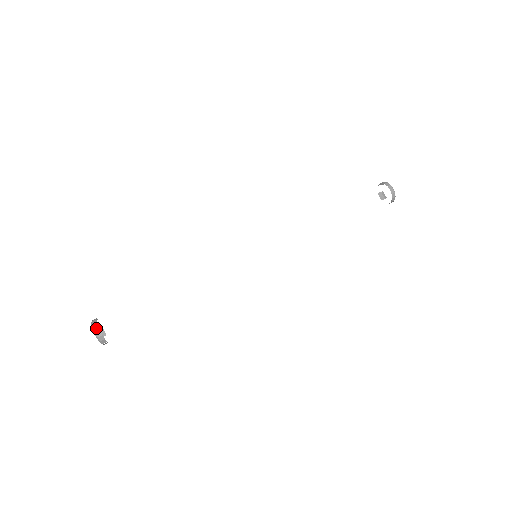
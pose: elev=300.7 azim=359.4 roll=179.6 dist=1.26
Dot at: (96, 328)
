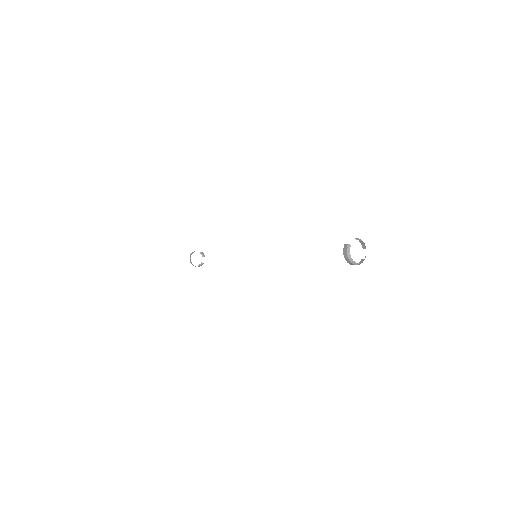
Dot at: (190, 261)
